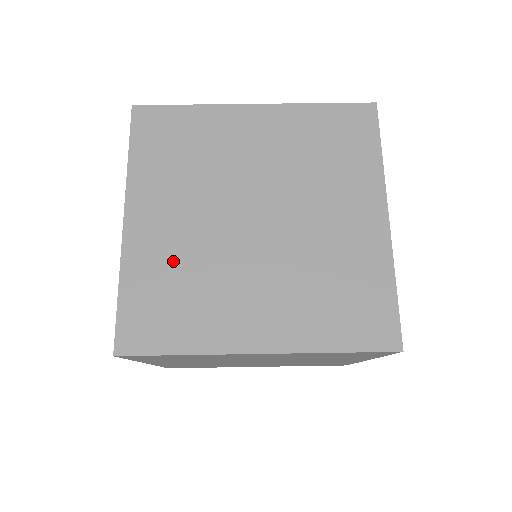
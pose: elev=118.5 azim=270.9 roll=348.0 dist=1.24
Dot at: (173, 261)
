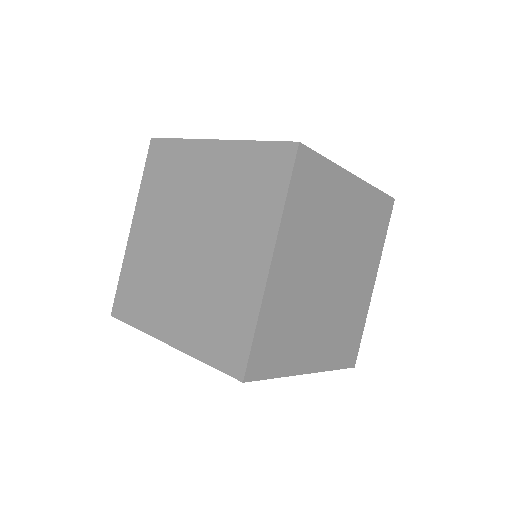
Dot at: (145, 263)
